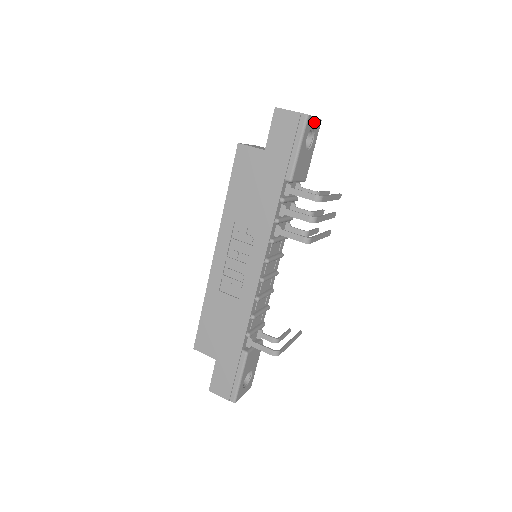
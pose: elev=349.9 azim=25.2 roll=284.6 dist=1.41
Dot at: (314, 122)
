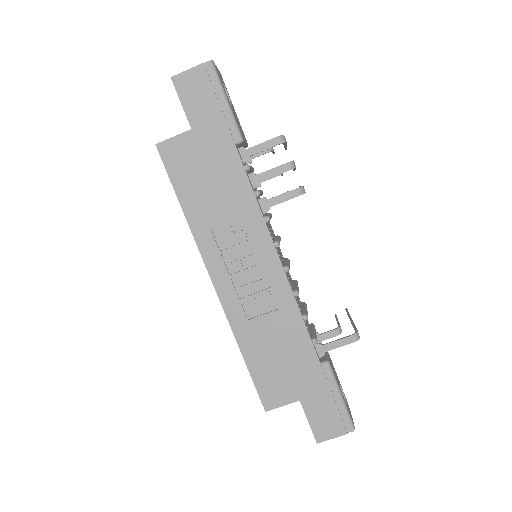
Dot at: occluded
